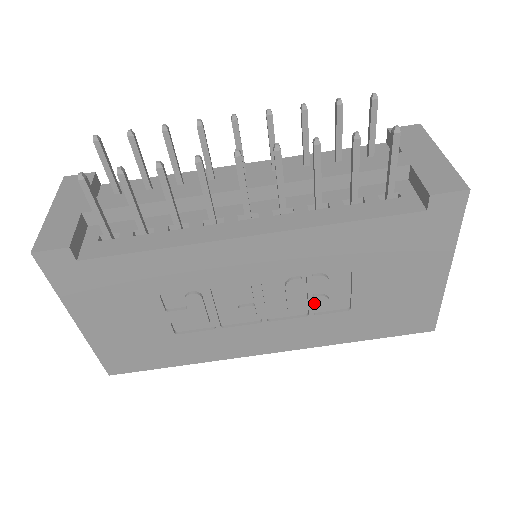
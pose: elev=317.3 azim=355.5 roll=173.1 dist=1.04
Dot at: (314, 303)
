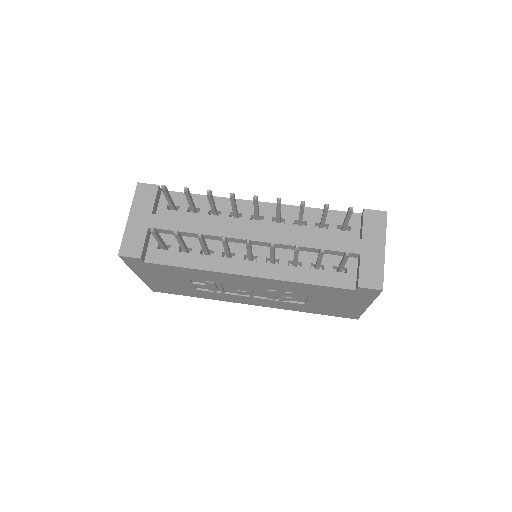
Dot at: (283, 298)
